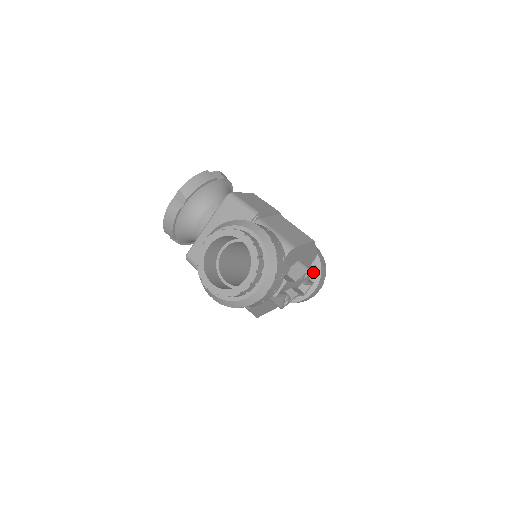
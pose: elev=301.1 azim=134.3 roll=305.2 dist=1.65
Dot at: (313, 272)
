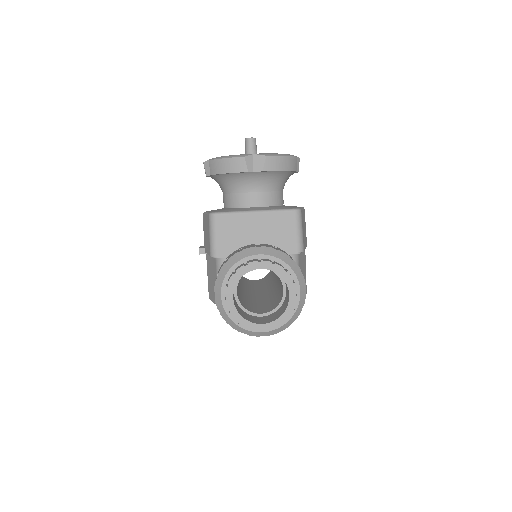
Dot at: occluded
